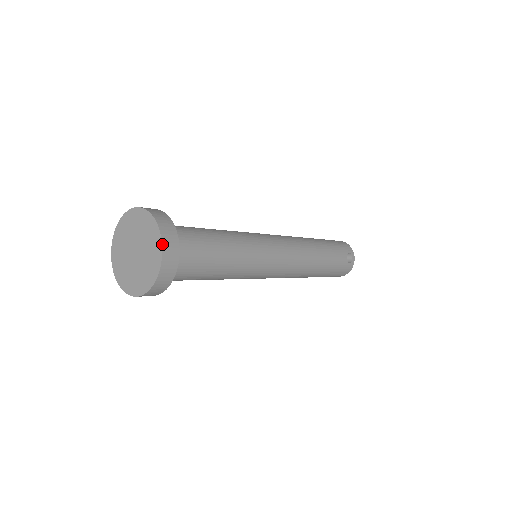
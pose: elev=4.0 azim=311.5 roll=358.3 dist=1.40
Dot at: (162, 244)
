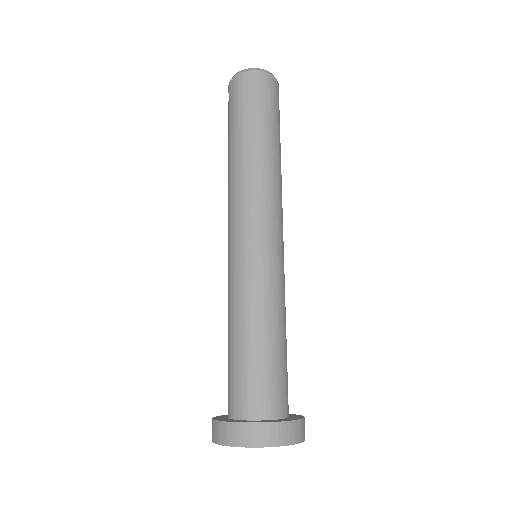
Dot at: occluded
